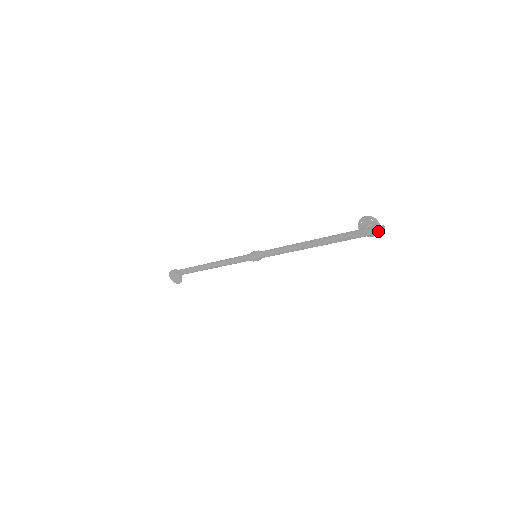
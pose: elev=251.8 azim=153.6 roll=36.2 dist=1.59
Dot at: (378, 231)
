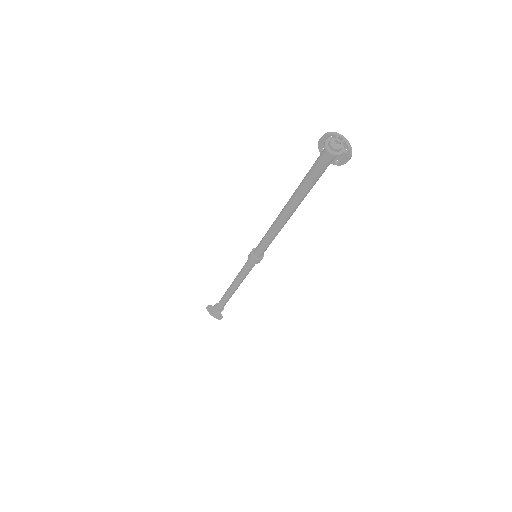
Dot at: (332, 148)
